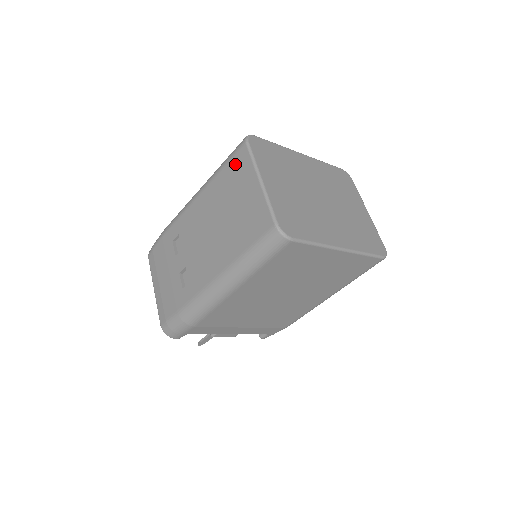
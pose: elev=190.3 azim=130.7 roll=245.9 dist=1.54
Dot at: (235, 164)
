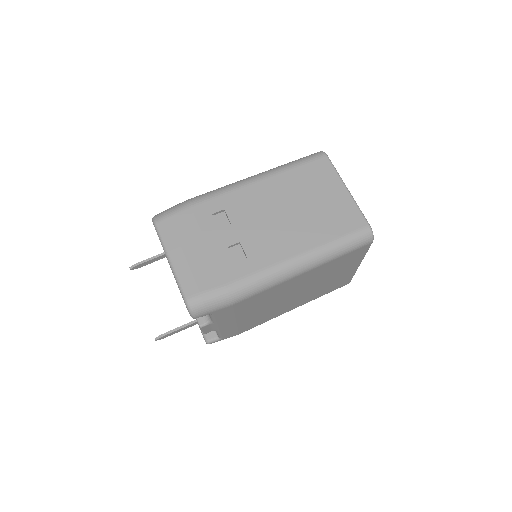
Dot at: (314, 168)
